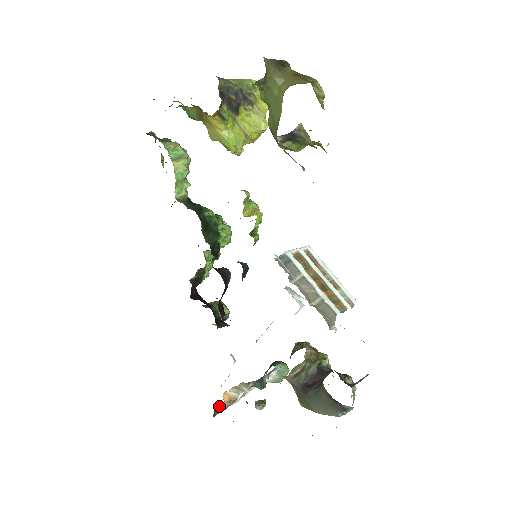
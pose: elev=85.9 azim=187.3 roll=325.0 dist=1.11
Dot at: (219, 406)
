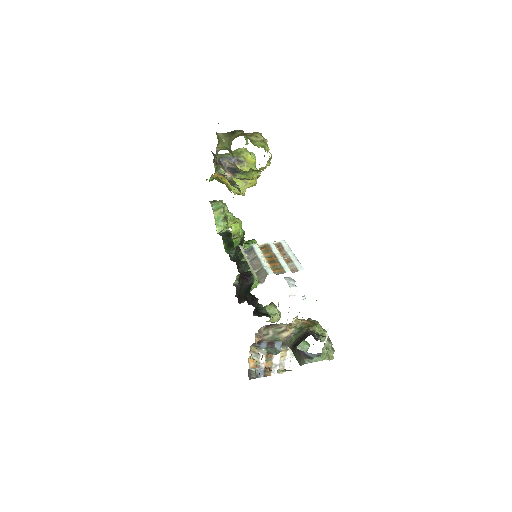
Dot at: (253, 371)
